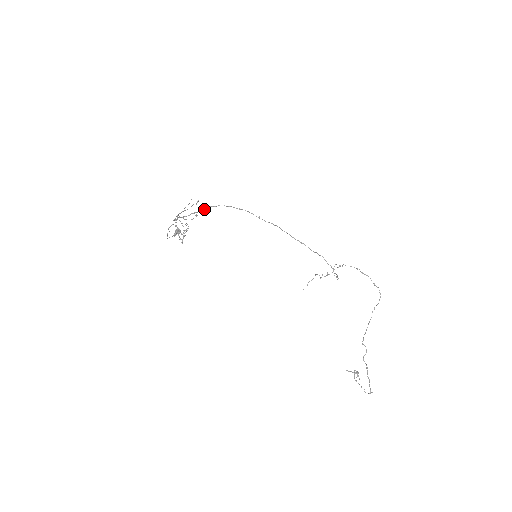
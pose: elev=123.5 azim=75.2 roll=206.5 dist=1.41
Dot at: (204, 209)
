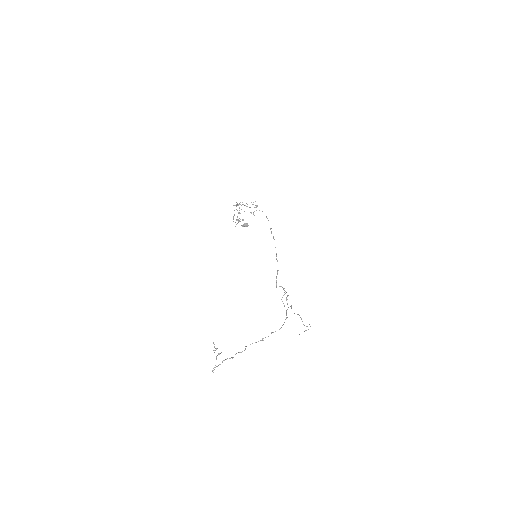
Dot at: occluded
